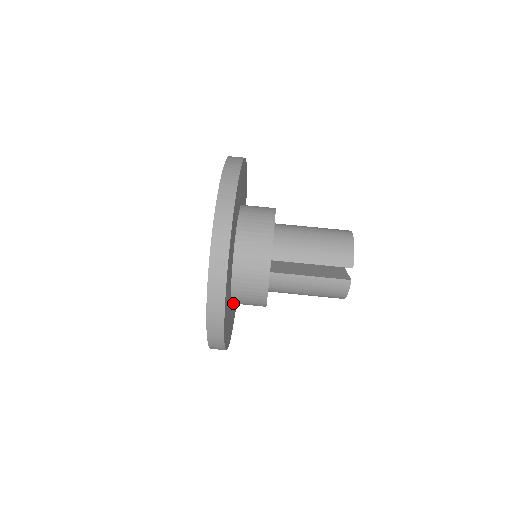
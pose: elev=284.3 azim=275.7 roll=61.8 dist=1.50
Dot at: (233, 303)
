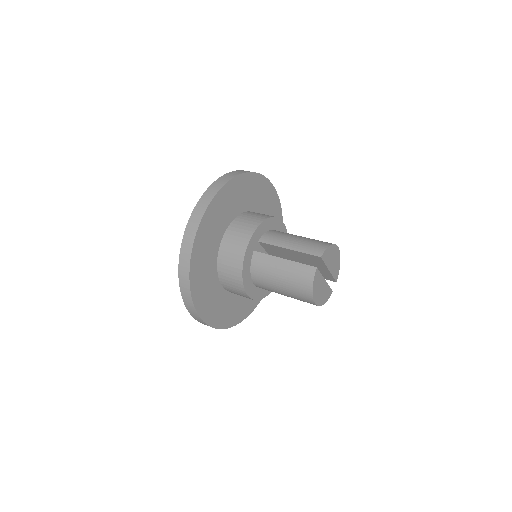
Dot at: (220, 280)
